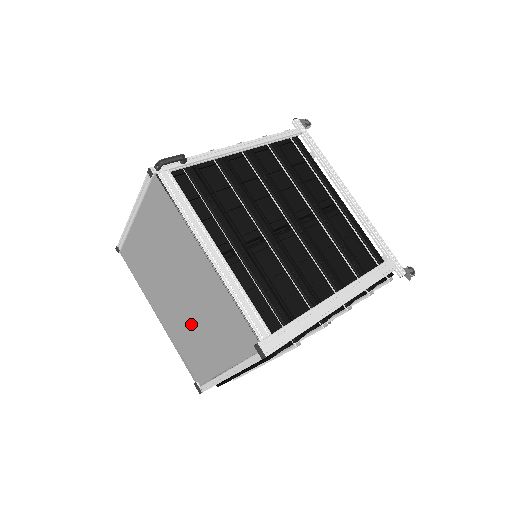
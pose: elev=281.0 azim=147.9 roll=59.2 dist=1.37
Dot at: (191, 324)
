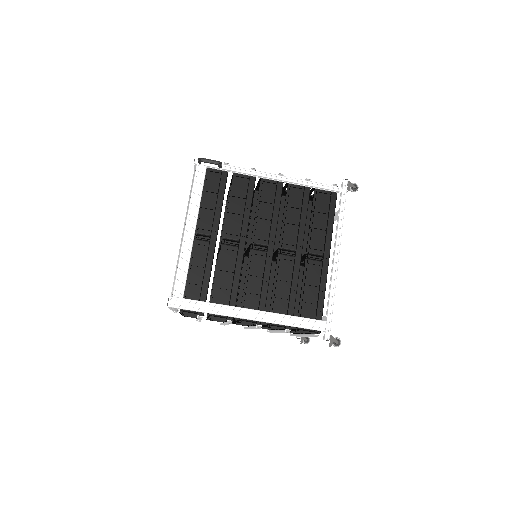
Dot at: occluded
